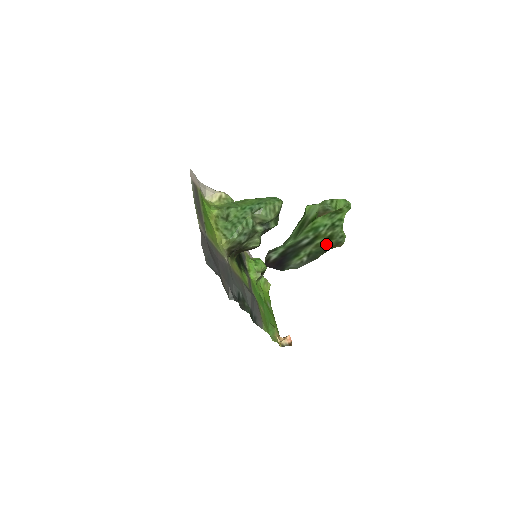
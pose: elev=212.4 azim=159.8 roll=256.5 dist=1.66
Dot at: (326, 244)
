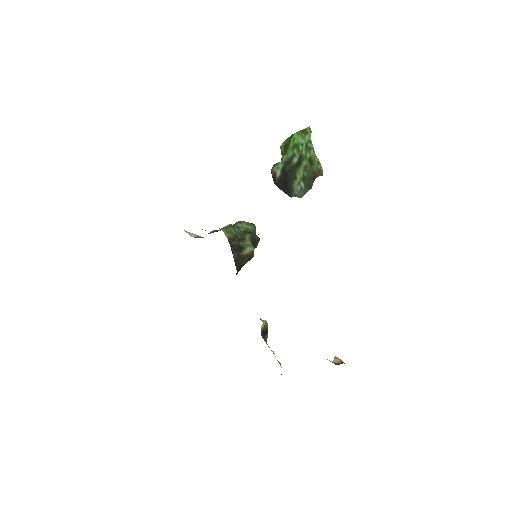
Dot at: (311, 170)
